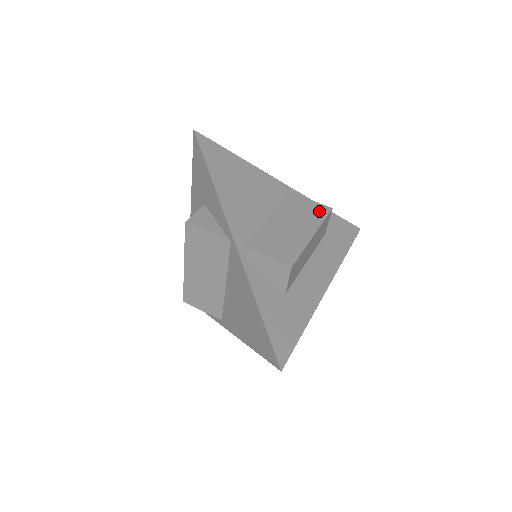
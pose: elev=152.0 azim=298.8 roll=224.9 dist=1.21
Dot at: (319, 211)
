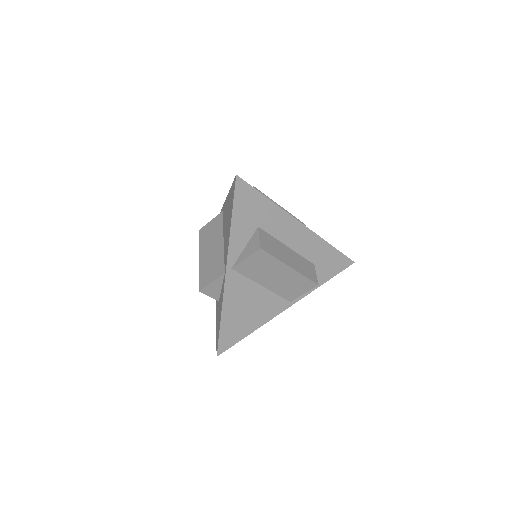
Dot at: occluded
